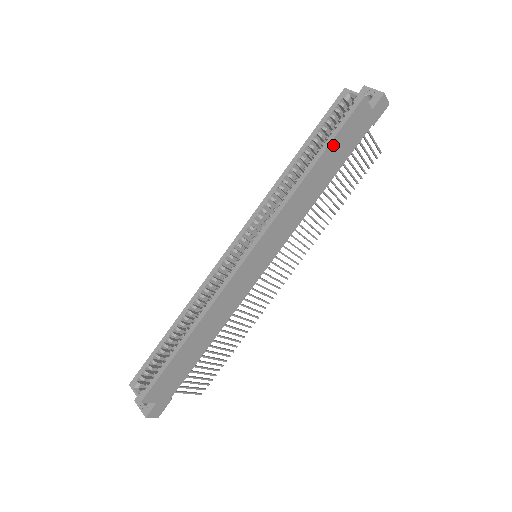
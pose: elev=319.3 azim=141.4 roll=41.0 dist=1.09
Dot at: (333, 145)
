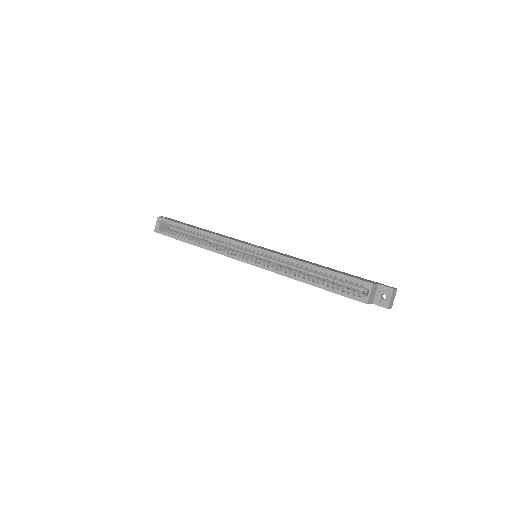
Dot at: (329, 290)
